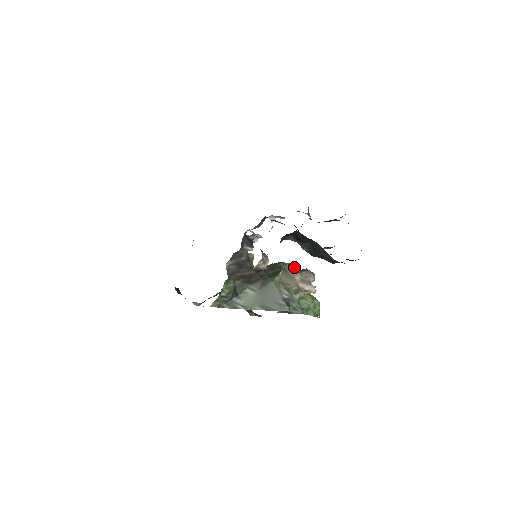
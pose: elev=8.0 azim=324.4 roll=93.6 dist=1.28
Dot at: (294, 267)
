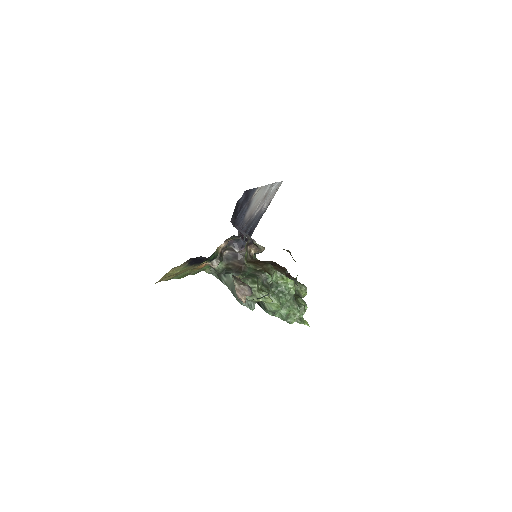
Dot at: (286, 279)
